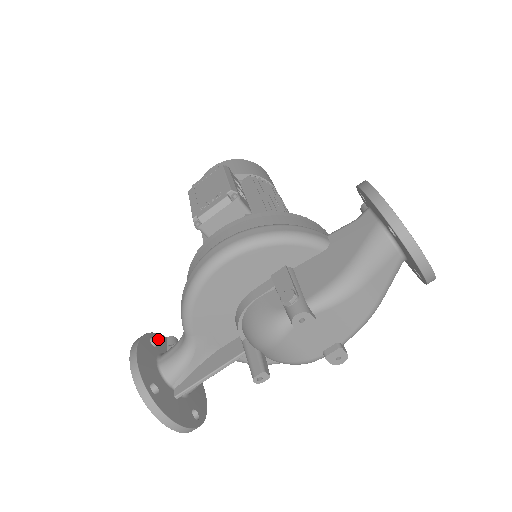
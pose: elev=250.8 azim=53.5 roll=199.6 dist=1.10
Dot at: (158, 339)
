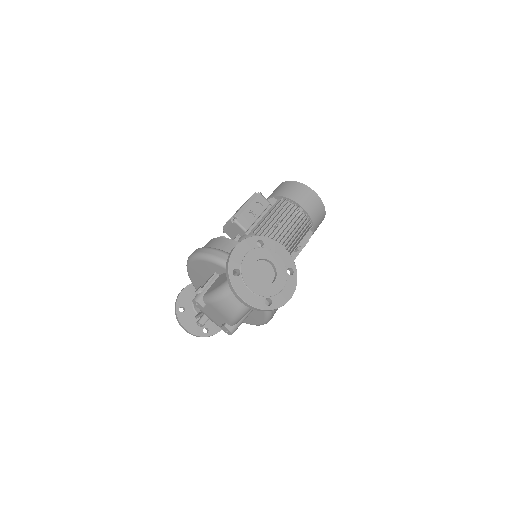
Dot at: occluded
